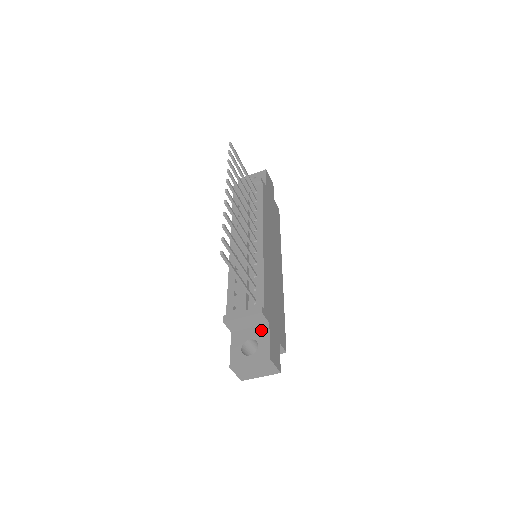
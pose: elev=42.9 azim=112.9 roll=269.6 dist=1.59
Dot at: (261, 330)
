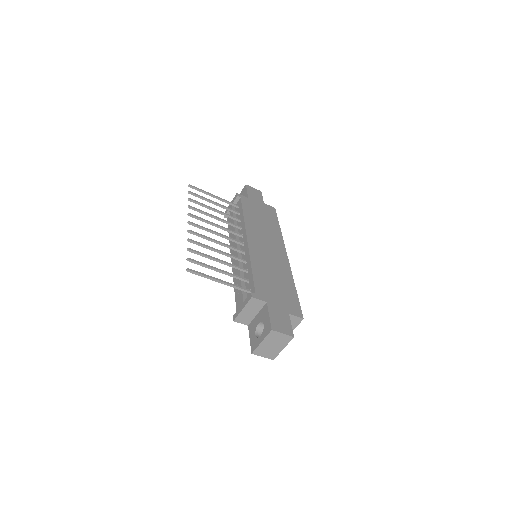
Dot at: (263, 311)
